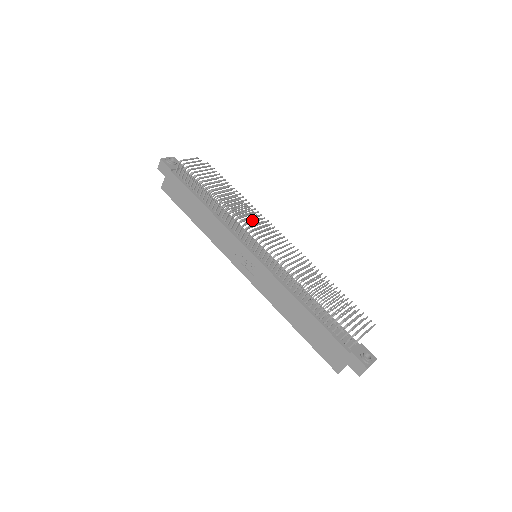
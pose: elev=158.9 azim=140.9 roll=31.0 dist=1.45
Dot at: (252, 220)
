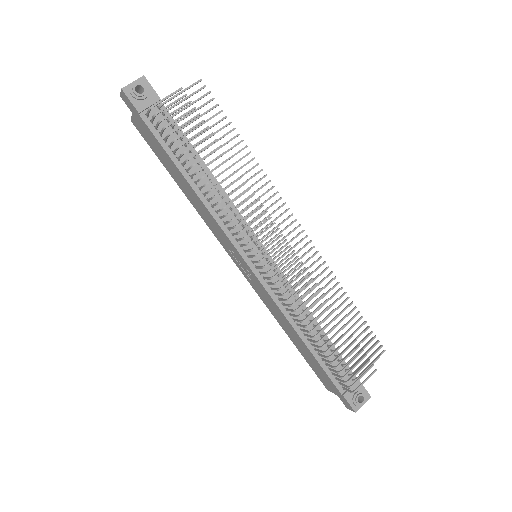
Dot at: (253, 221)
